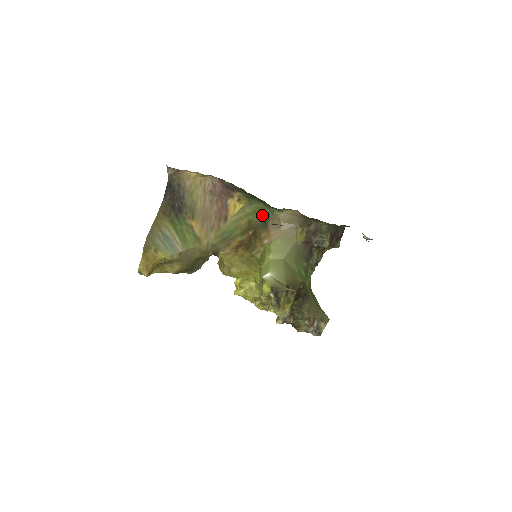
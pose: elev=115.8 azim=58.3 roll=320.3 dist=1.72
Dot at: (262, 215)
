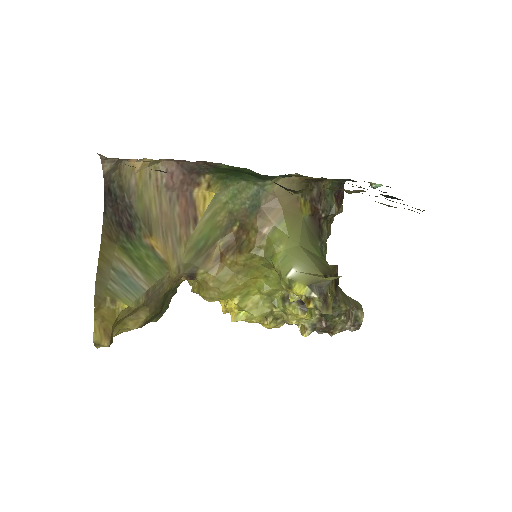
Dot at: (247, 197)
